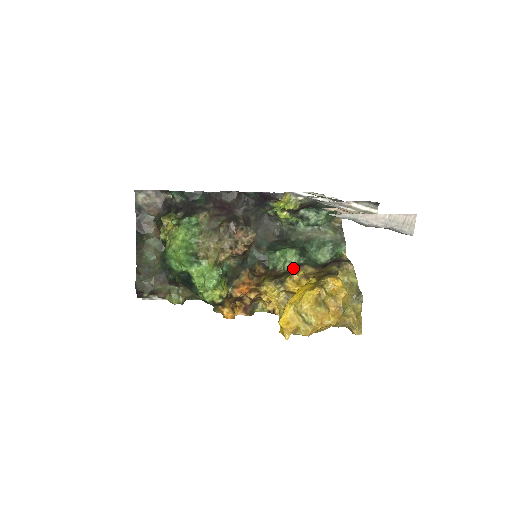
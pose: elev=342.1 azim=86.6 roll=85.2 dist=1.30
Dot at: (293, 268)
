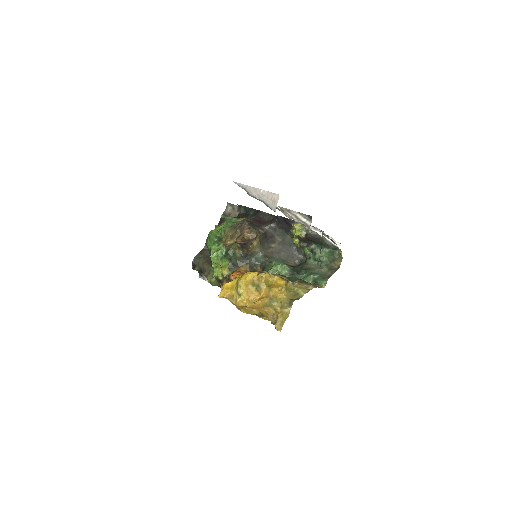
Dot at: occluded
